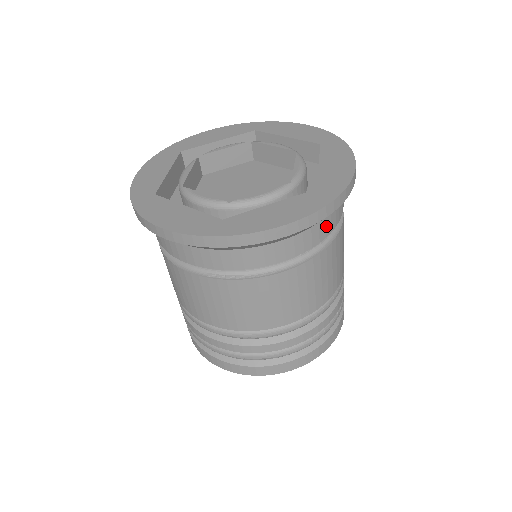
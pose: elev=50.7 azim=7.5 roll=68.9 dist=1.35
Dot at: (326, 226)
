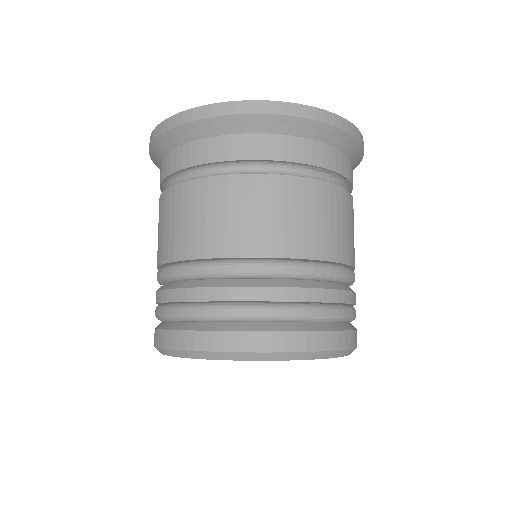
Dot at: occluded
